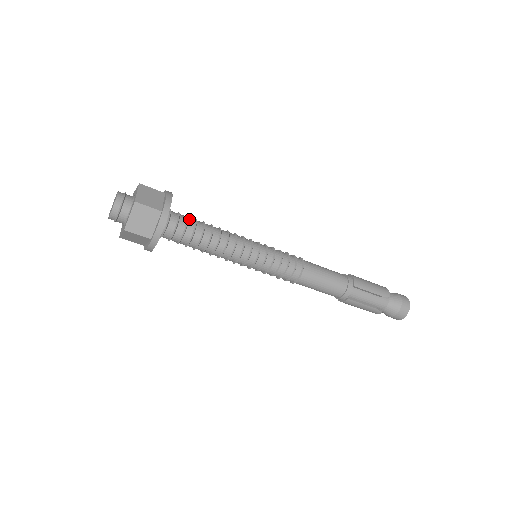
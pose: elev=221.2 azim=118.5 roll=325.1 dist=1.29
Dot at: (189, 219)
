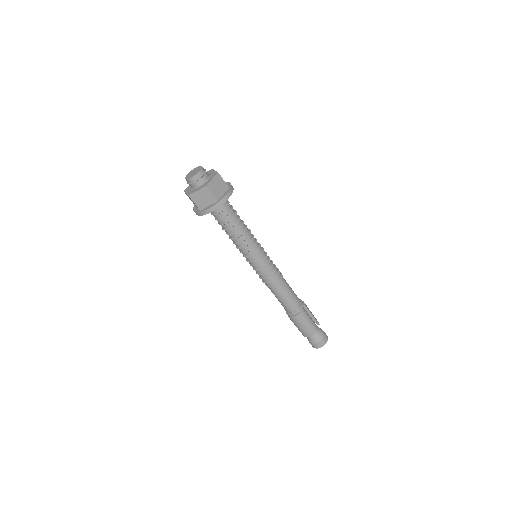
Dot at: occluded
